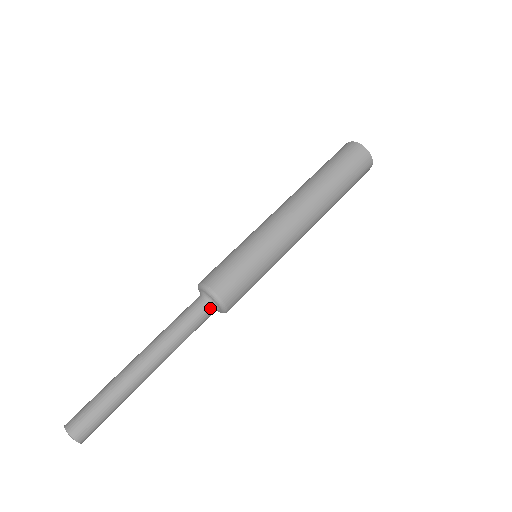
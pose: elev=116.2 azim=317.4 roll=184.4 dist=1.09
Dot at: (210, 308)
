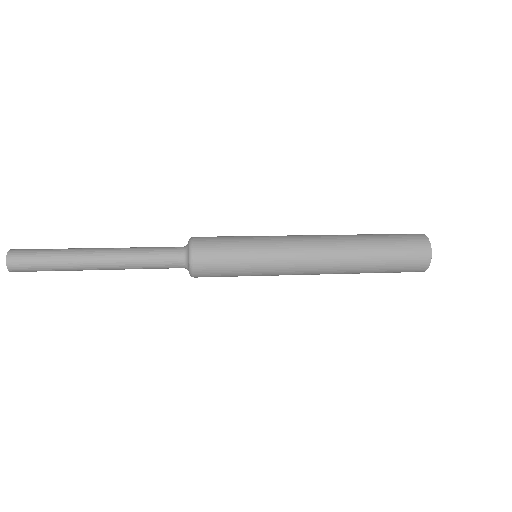
Dot at: (182, 247)
